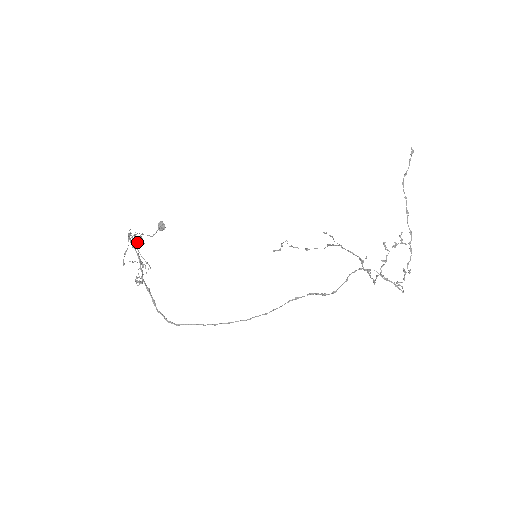
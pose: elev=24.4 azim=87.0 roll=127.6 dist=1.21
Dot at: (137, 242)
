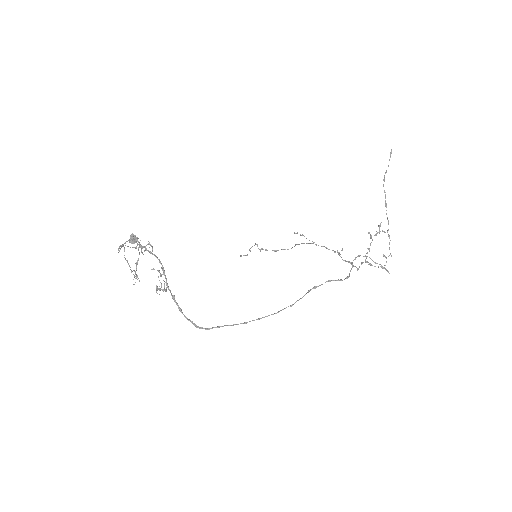
Dot at: (144, 251)
